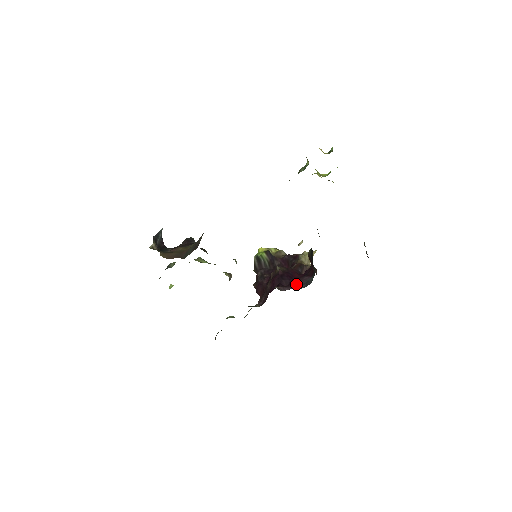
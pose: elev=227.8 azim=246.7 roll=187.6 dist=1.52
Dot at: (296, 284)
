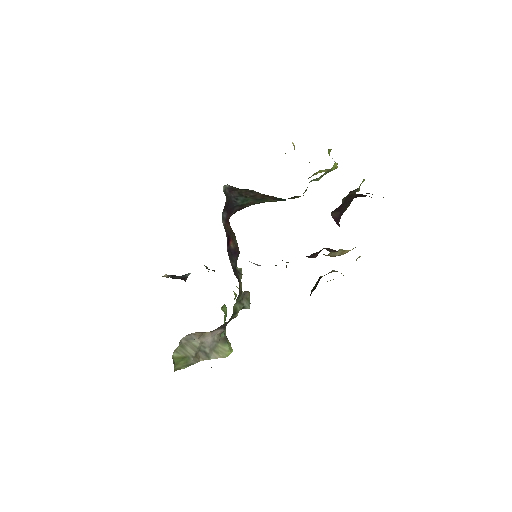
Dot at: occluded
